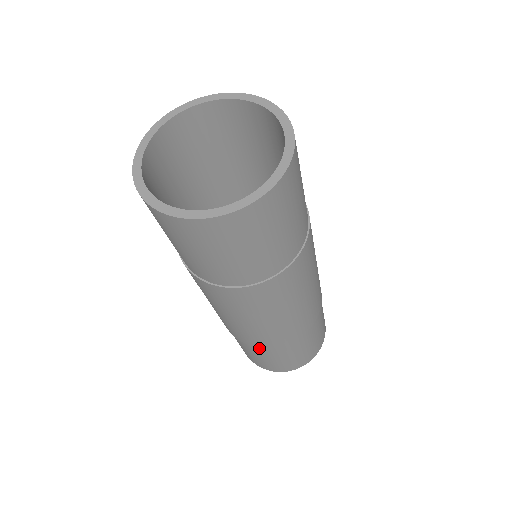
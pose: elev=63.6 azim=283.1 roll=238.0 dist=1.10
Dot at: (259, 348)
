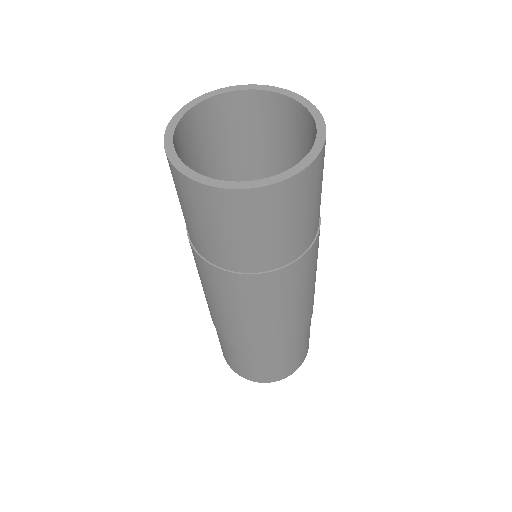
Dot at: (250, 352)
